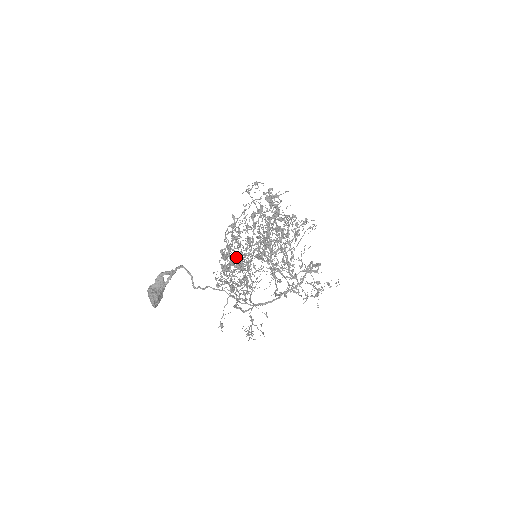
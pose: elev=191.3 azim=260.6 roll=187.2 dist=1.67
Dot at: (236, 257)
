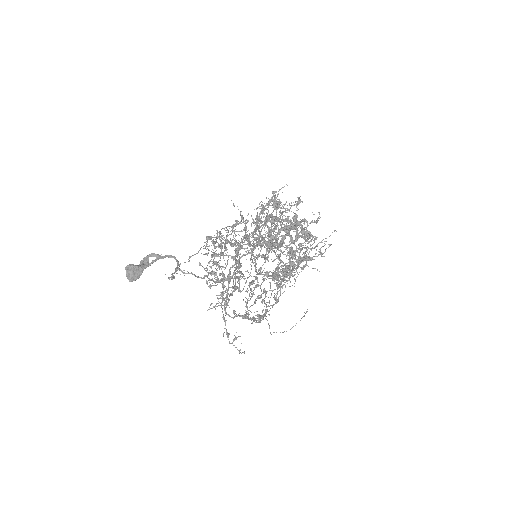
Dot at: occluded
